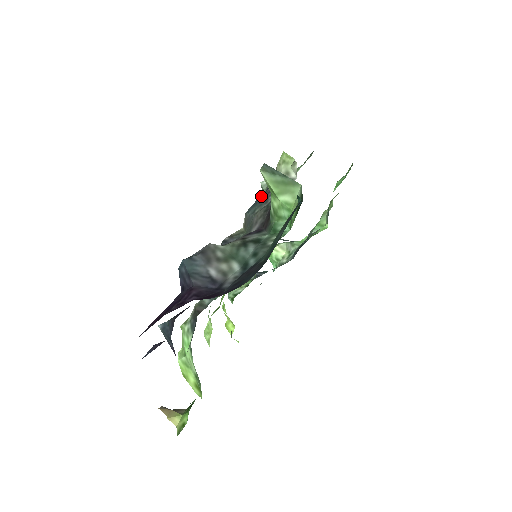
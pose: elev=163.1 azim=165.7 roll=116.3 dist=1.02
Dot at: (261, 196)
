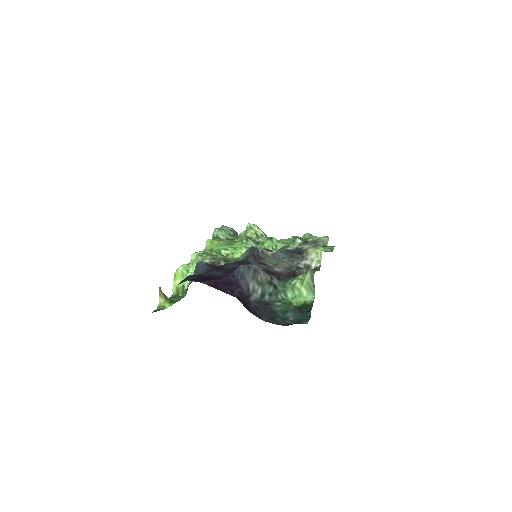
Dot at: (293, 254)
